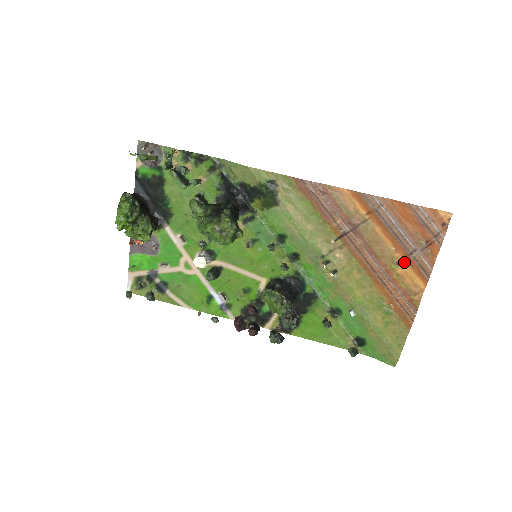
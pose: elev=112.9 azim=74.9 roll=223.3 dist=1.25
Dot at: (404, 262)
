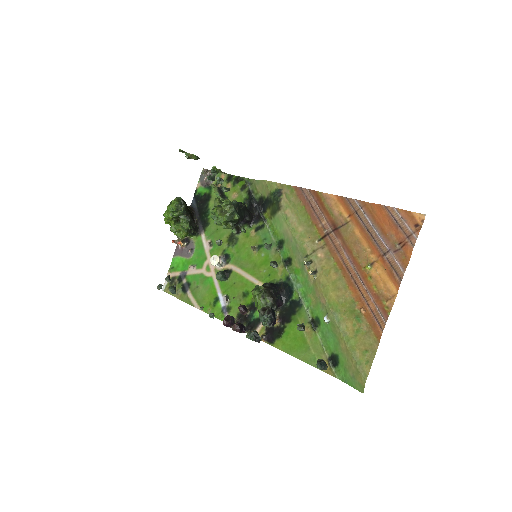
Dot at: (378, 264)
